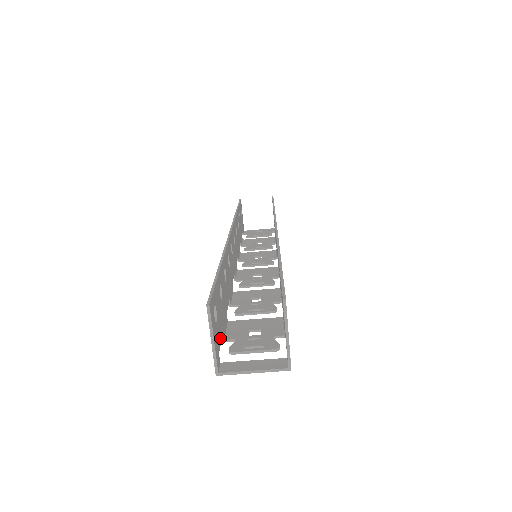
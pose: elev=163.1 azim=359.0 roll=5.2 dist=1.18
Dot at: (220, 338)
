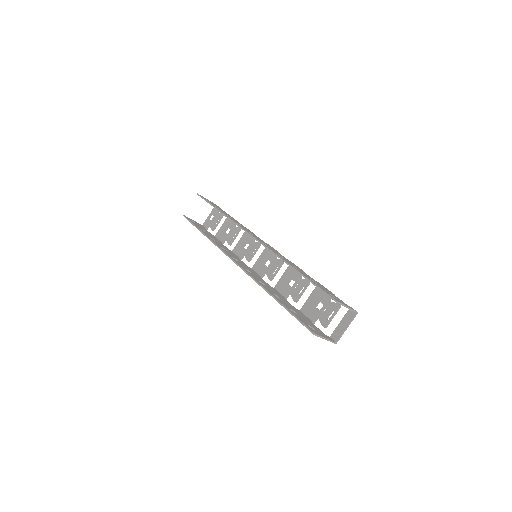
Dot at: (318, 329)
